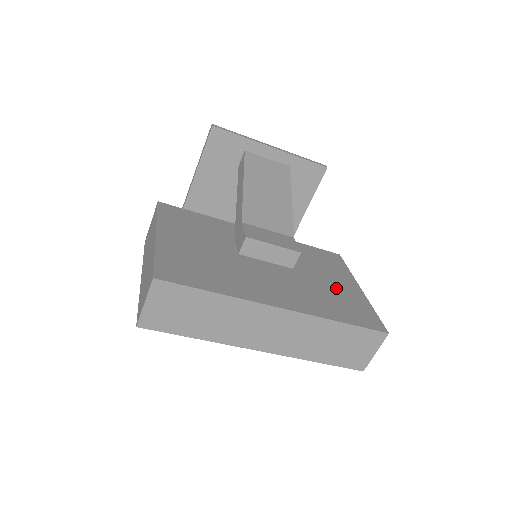
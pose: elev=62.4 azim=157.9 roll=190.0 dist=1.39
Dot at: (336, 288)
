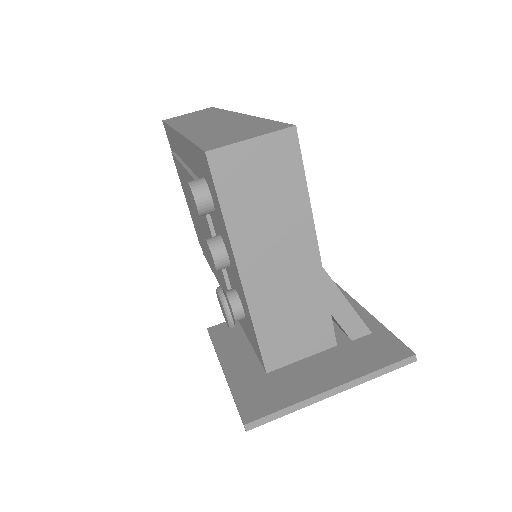
Dot at: occluded
